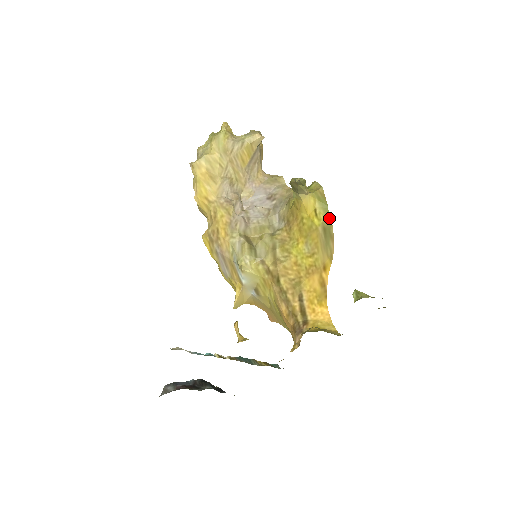
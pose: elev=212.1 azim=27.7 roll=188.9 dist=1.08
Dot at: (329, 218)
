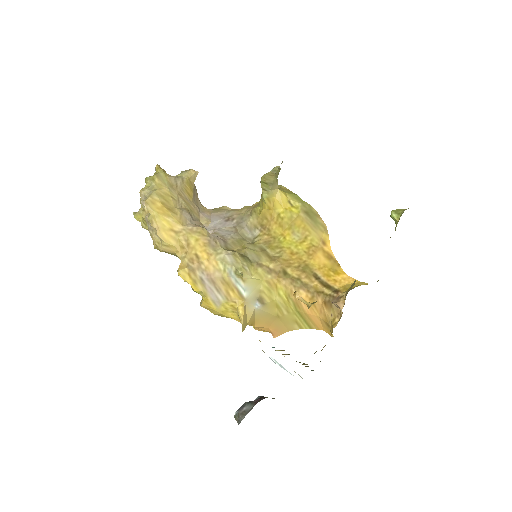
Dot at: (305, 203)
